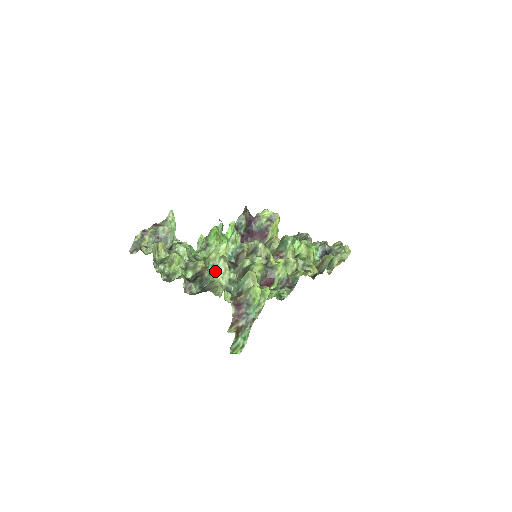
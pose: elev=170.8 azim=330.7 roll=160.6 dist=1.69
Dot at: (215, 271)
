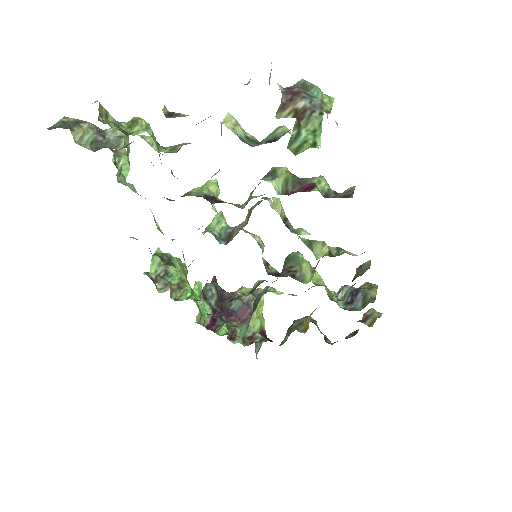
Dot at: occluded
